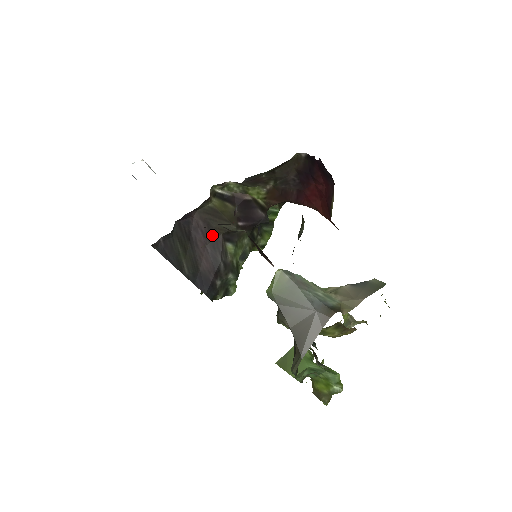
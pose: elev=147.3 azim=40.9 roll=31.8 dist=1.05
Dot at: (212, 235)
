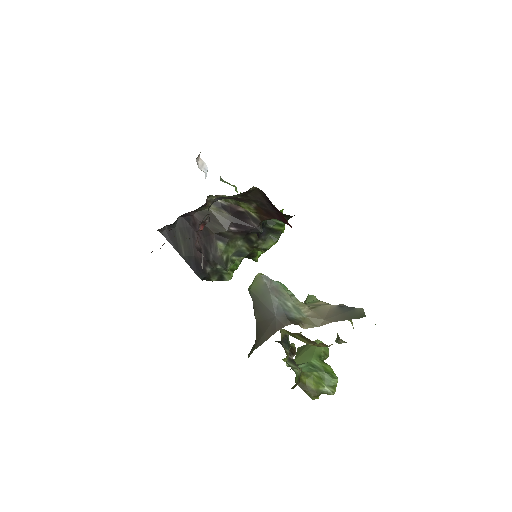
Dot at: (206, 232)
